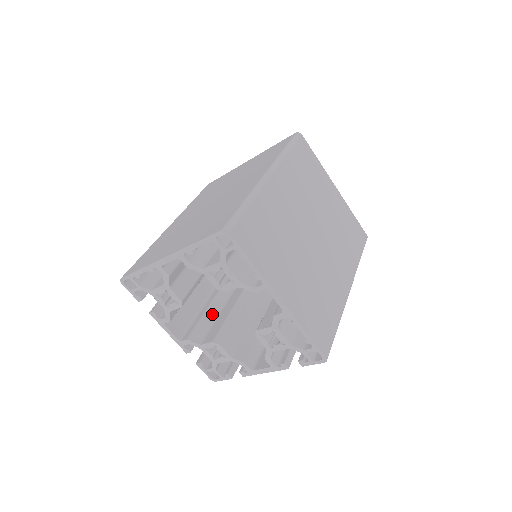
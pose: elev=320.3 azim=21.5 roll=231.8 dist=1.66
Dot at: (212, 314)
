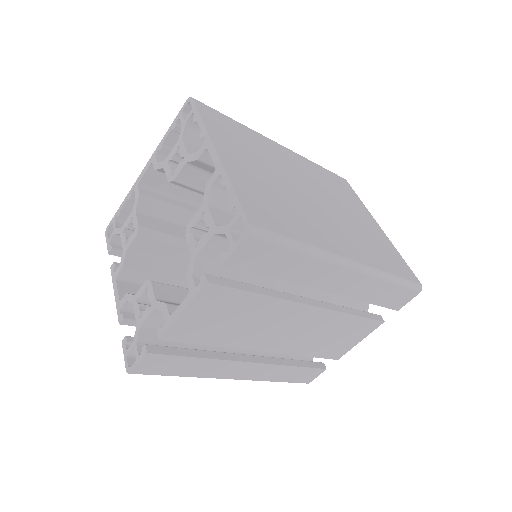
Dot at: occluded
